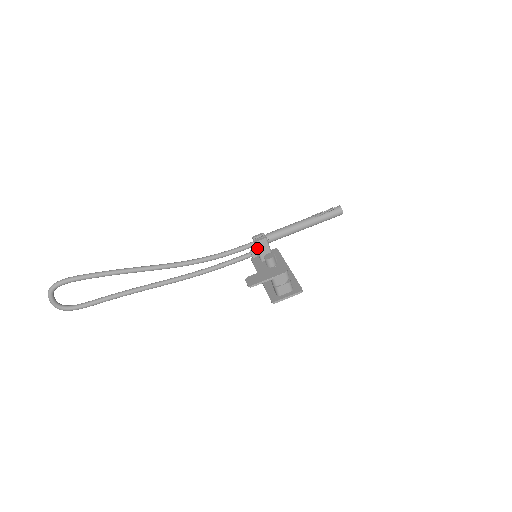
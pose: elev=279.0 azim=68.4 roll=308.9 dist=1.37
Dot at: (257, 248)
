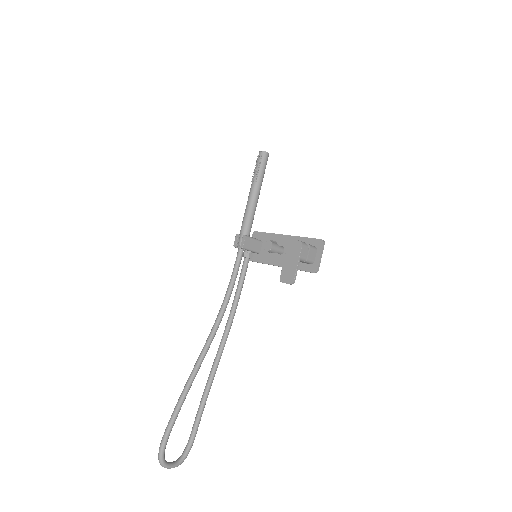
Dot at: (247, 250)
